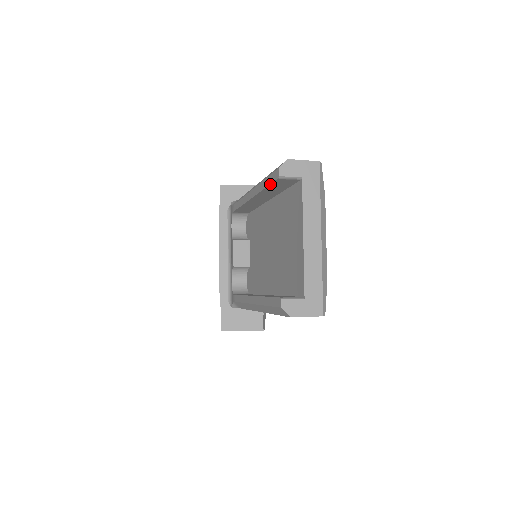
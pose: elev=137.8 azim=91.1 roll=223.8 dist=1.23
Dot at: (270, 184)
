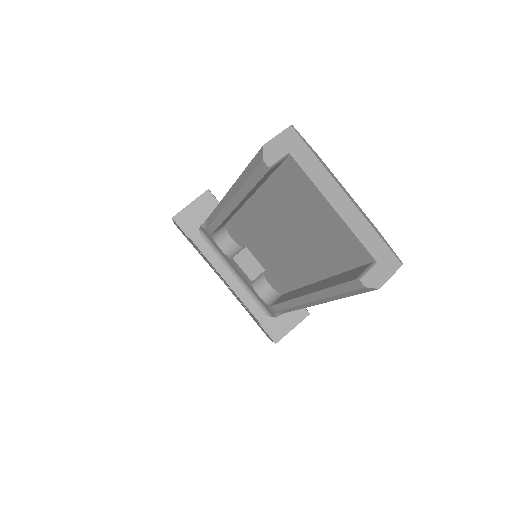
Dot at: (258, 182)
